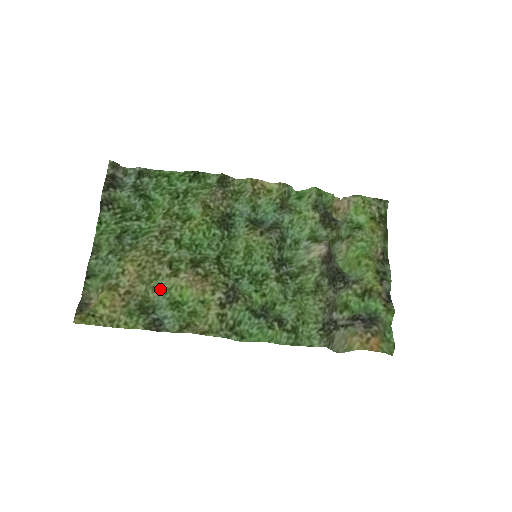
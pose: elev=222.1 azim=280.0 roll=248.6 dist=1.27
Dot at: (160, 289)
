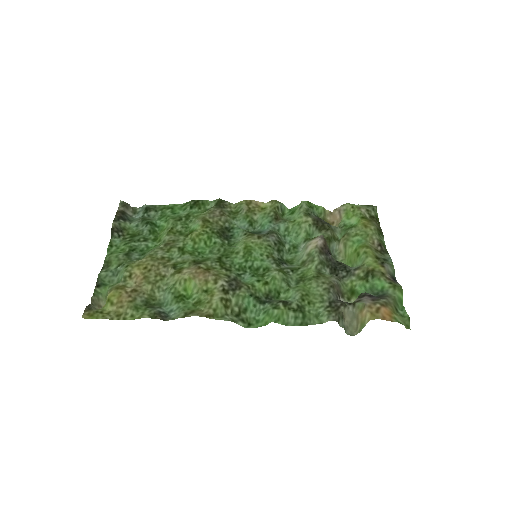
Dot at: (165, 288)
